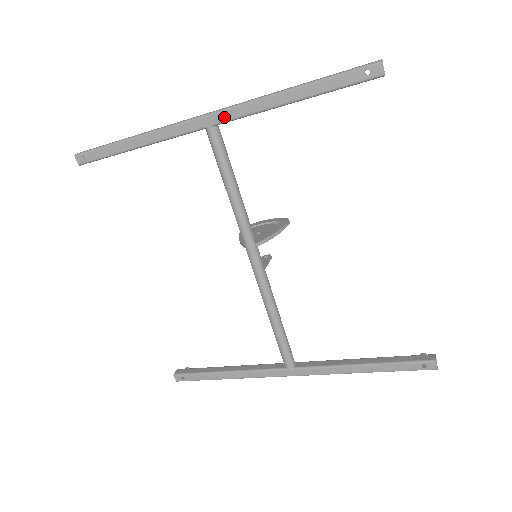
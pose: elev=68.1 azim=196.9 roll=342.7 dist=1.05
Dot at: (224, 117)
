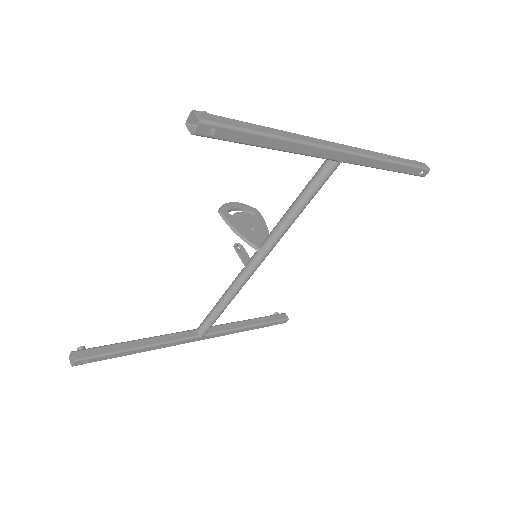
Dot at: (355, 160)
